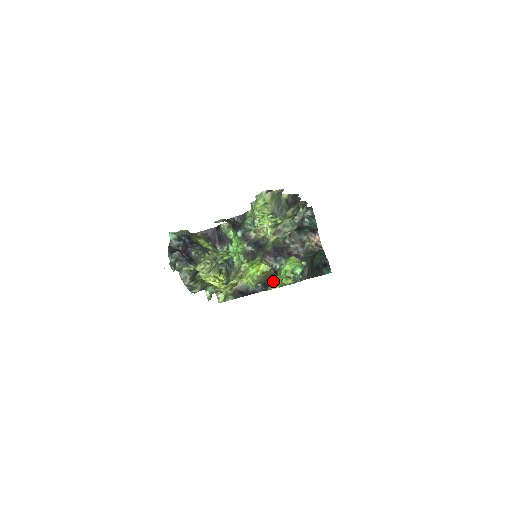
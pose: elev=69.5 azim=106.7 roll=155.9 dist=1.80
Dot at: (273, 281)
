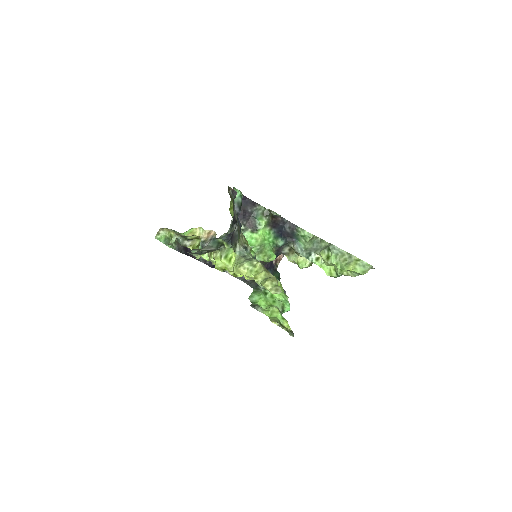
Dot at: occluded
